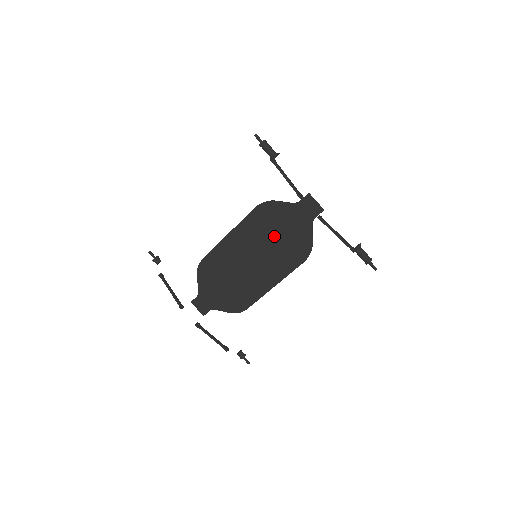
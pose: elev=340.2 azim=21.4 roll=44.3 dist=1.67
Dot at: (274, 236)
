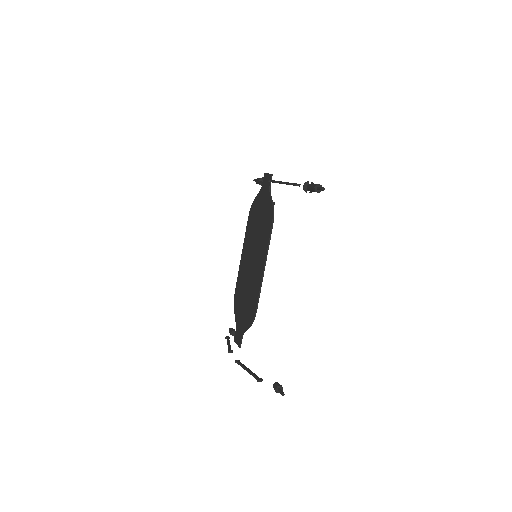
Dot at: (257, 226)
